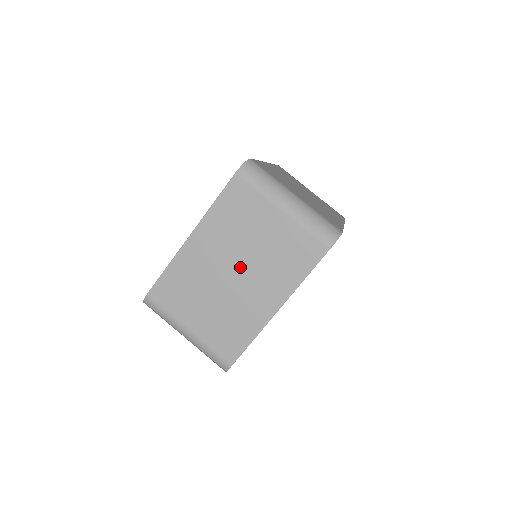
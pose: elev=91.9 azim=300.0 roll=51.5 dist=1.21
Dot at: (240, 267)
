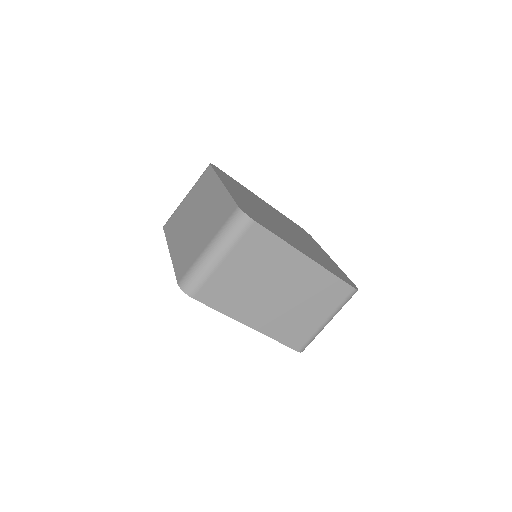
Dot at: (195, 215)
